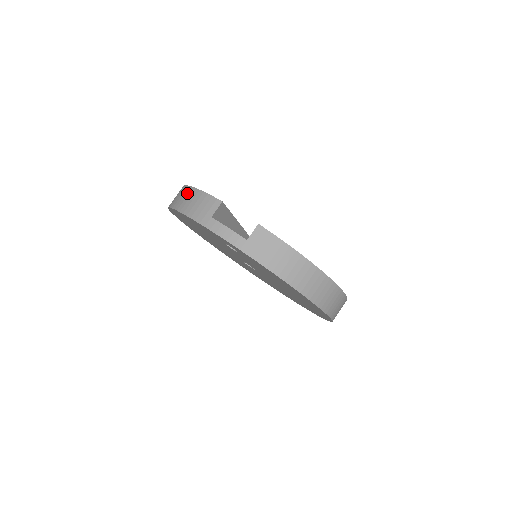
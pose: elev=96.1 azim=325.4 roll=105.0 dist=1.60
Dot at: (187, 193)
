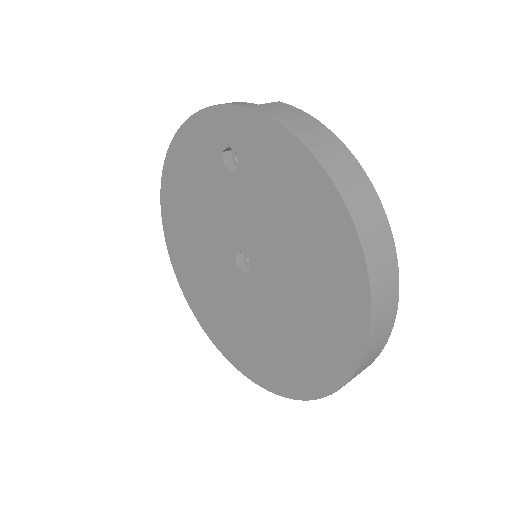
Dot at: occluded
